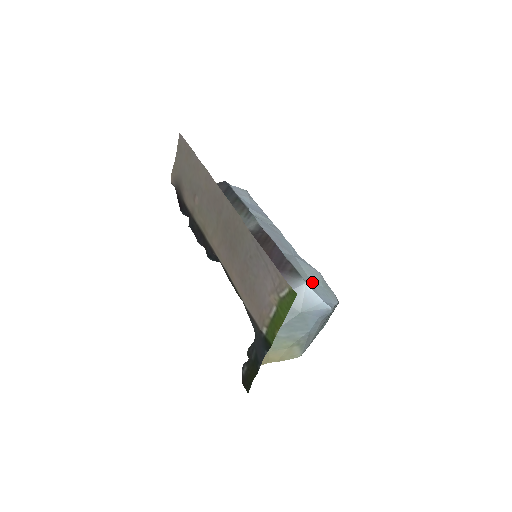
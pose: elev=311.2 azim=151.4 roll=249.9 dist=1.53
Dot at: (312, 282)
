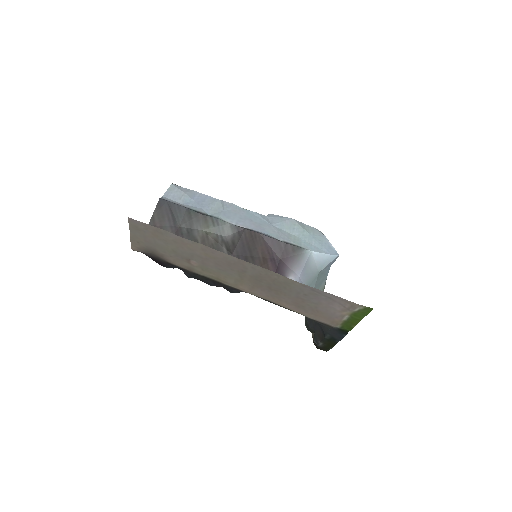
Dot at: (305, 240)
